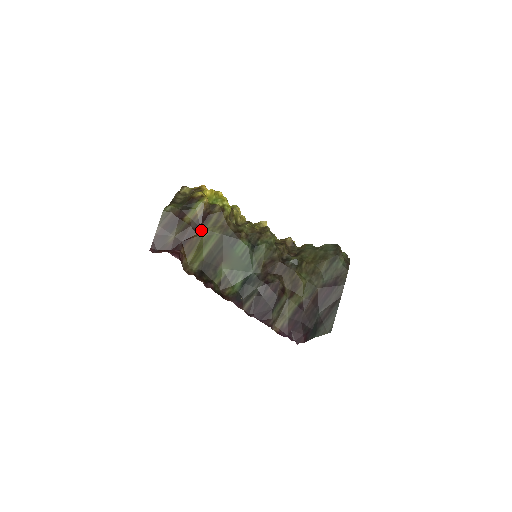
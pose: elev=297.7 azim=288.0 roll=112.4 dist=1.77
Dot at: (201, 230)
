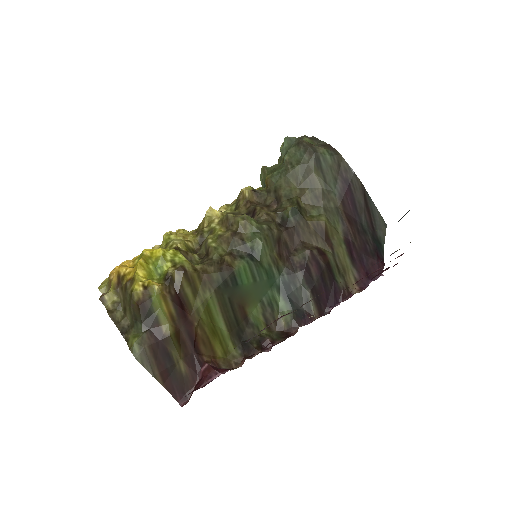
Dot at: (193, 316)
